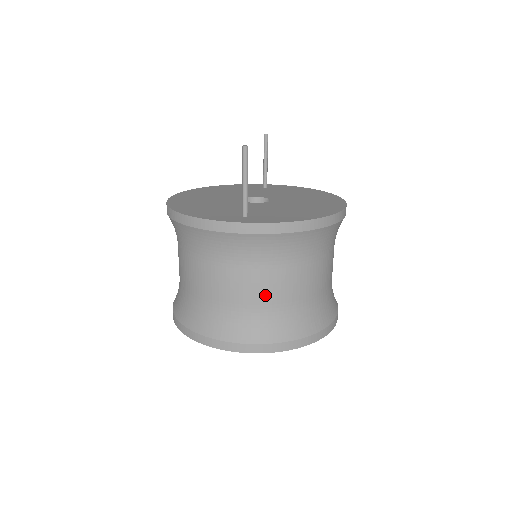
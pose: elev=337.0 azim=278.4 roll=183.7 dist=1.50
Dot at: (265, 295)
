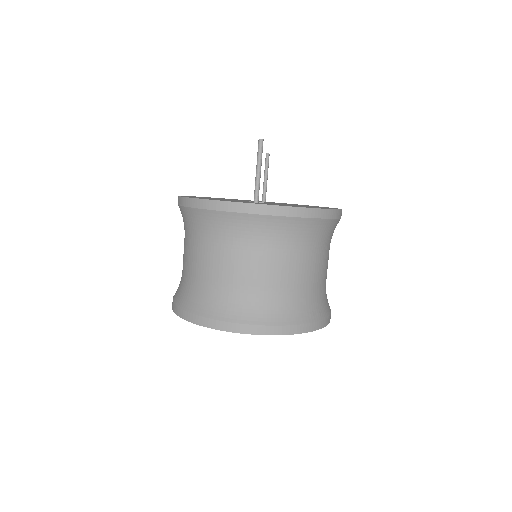
Dot at: (270, 278)
